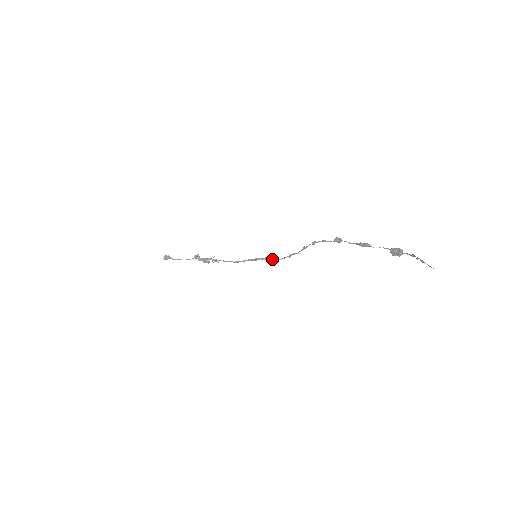
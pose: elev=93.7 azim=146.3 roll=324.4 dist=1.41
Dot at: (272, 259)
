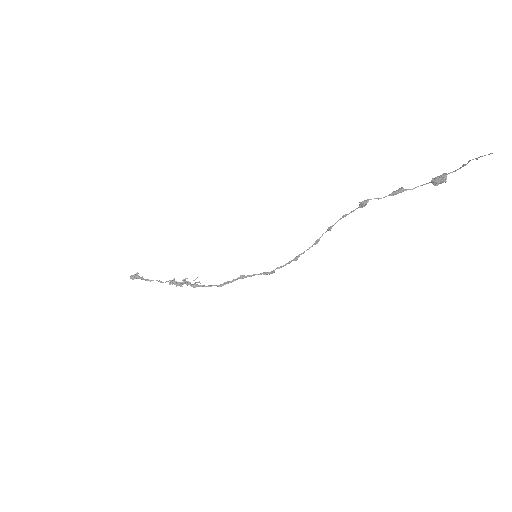
Dot at: (271, 271)
